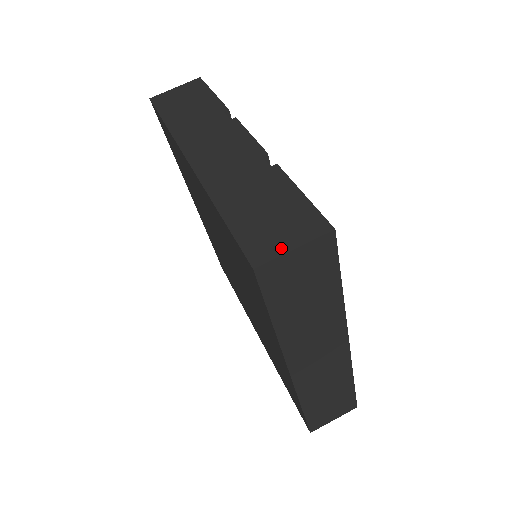
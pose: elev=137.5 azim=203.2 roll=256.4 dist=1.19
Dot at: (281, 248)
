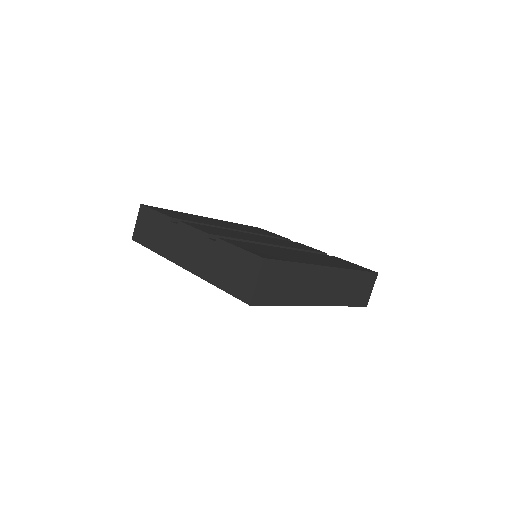
Dot at: (252, 286)
